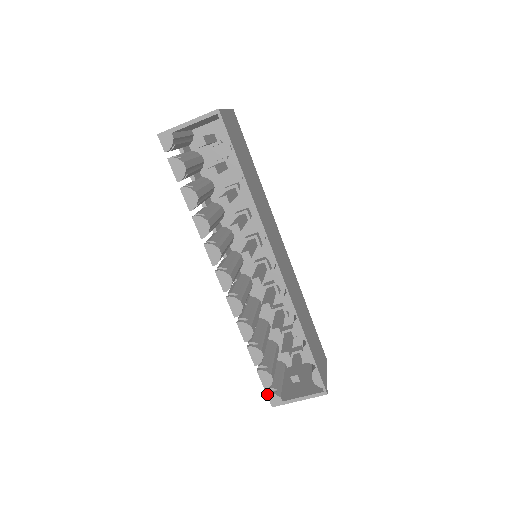
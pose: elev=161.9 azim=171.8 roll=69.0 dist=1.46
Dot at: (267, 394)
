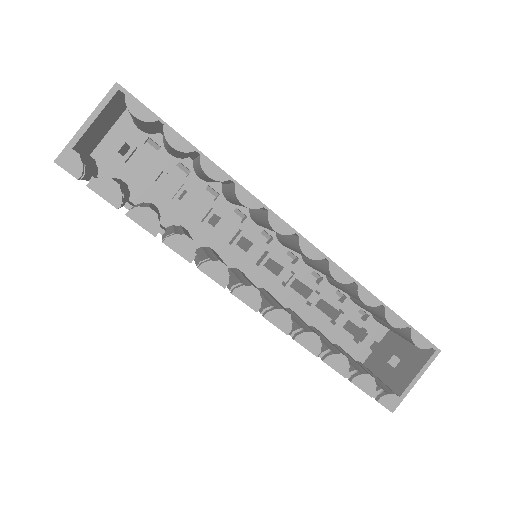
Dot at: (378, 401)
